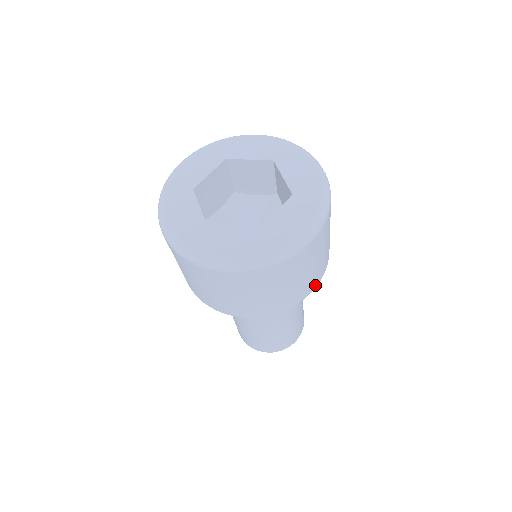
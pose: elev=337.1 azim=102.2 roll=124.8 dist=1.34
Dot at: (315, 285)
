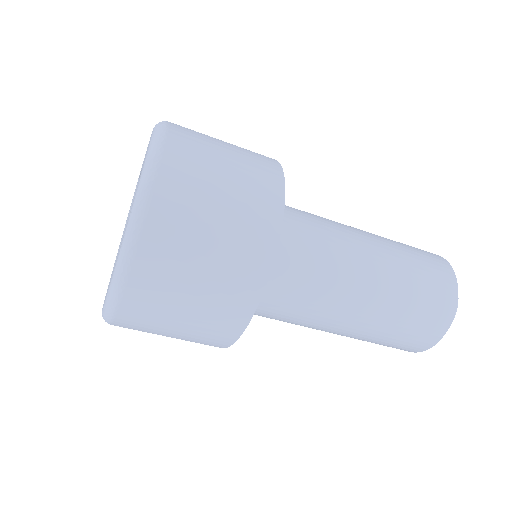
Dot at: (253, 299)
